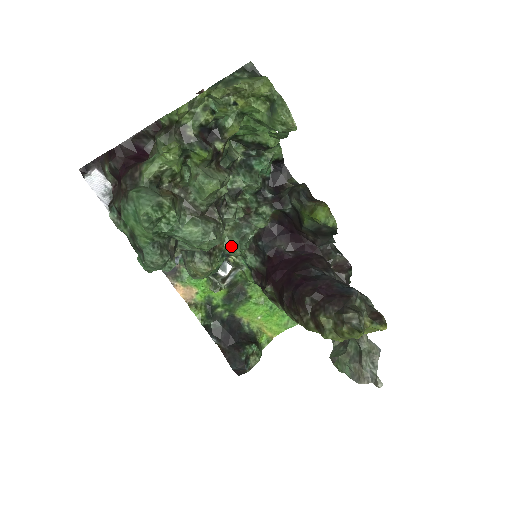
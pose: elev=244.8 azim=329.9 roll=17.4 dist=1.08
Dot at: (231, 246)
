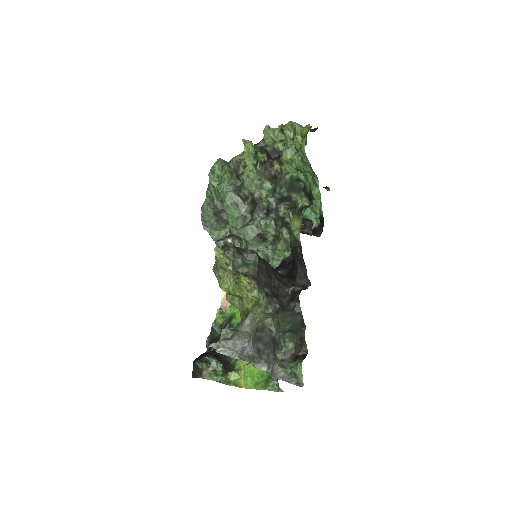
Dot at: occluded
